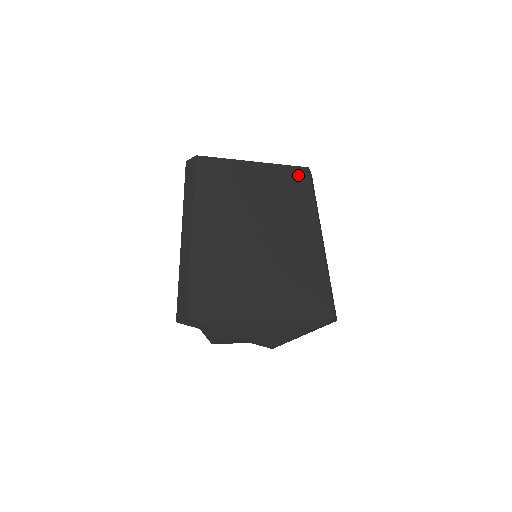
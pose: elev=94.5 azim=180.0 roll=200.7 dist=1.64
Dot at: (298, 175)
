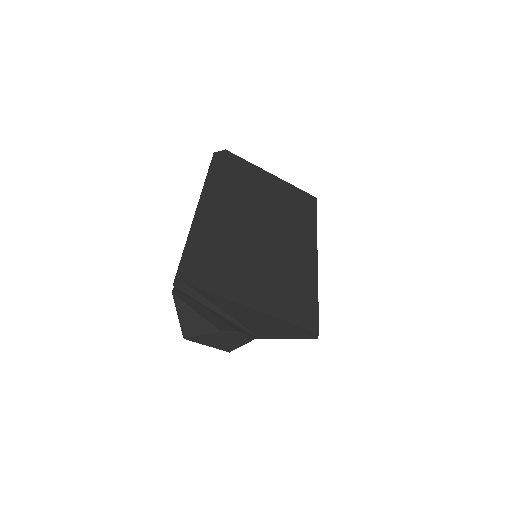
Dot at: (307, 200)
